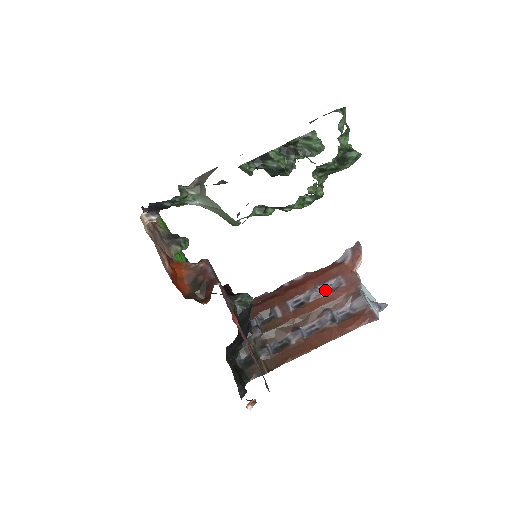
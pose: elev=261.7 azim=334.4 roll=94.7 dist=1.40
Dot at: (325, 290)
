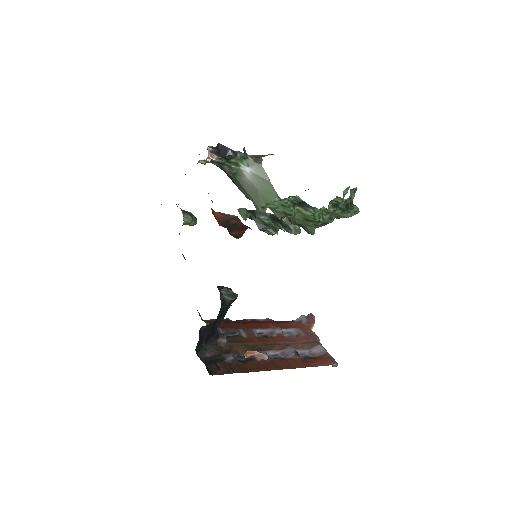
Dot at: (285, 334)
